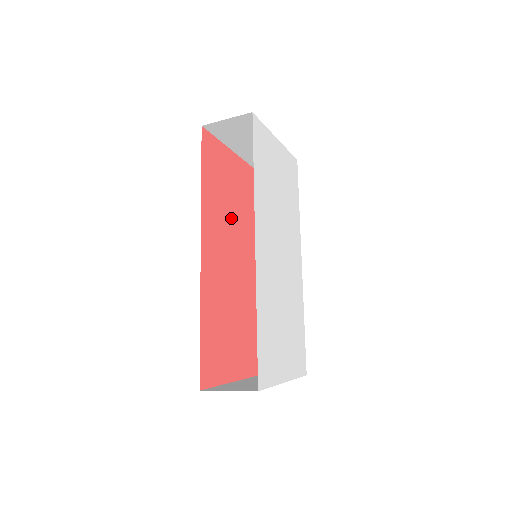
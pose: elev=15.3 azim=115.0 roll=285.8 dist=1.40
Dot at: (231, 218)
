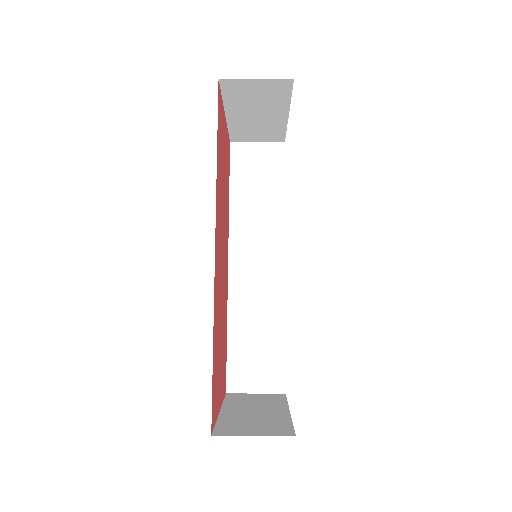
Dot at: (223, 203)
